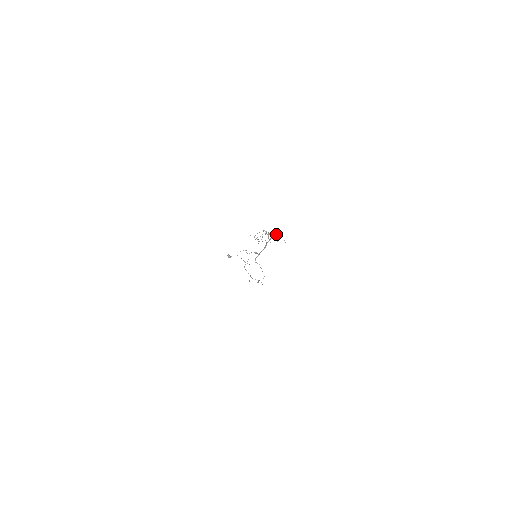
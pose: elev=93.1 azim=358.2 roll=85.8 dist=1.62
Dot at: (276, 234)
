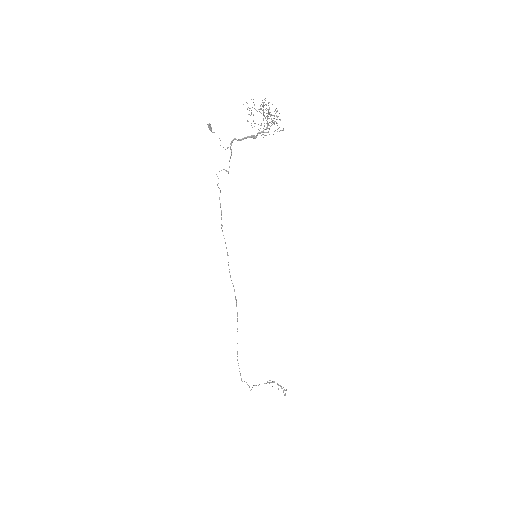
Dot at: (273, 115)
